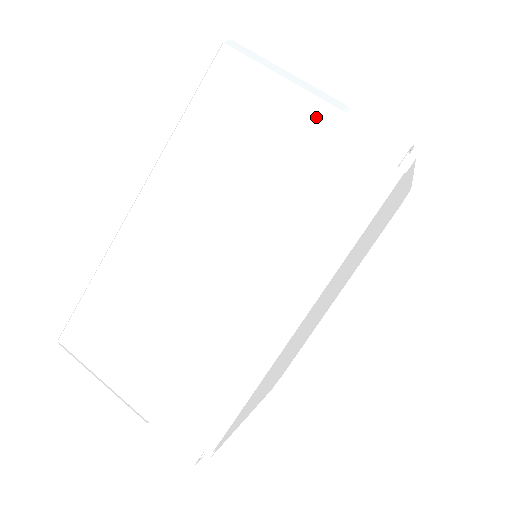
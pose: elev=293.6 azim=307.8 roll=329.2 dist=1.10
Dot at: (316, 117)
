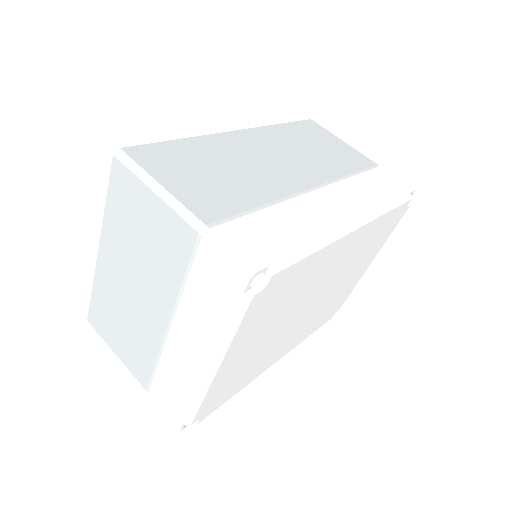
Dot at: (364, 160)
